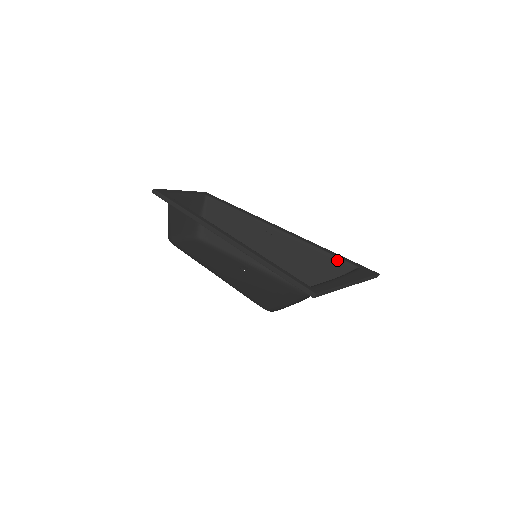
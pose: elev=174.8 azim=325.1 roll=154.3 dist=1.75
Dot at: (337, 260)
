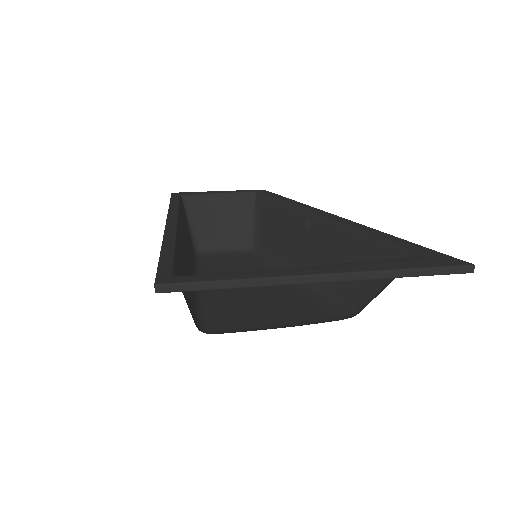
Dot at: (387, 247)
